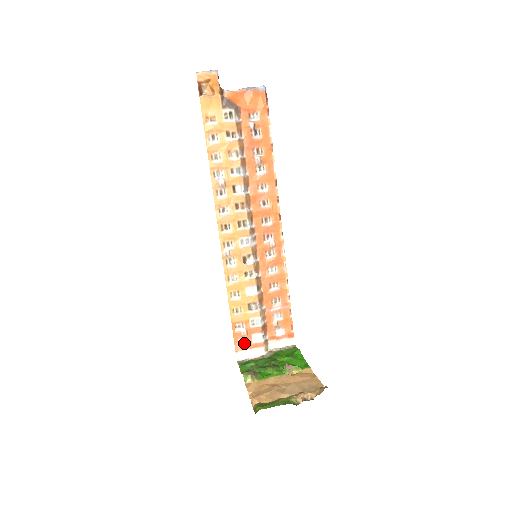
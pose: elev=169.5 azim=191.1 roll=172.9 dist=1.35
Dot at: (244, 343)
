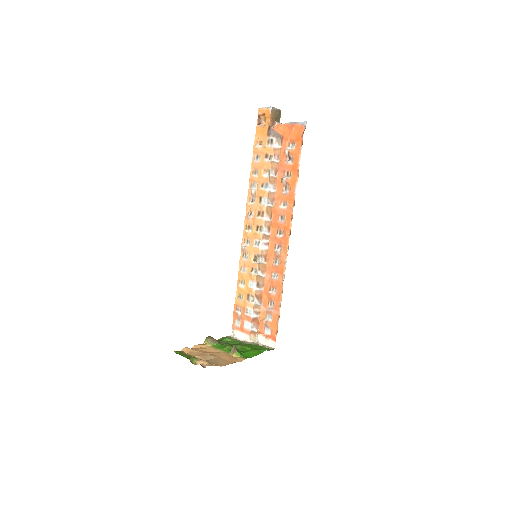
Dot at: (238, 325)
